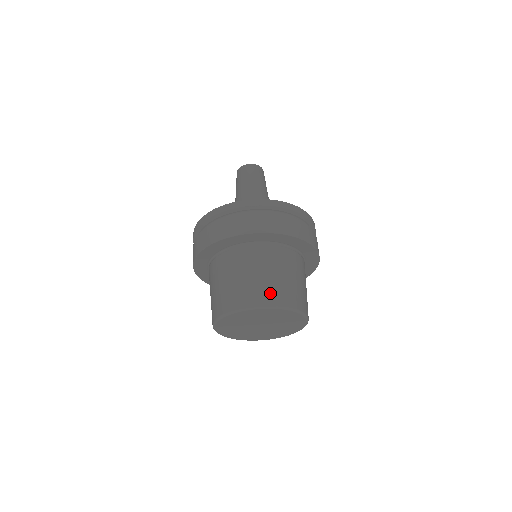
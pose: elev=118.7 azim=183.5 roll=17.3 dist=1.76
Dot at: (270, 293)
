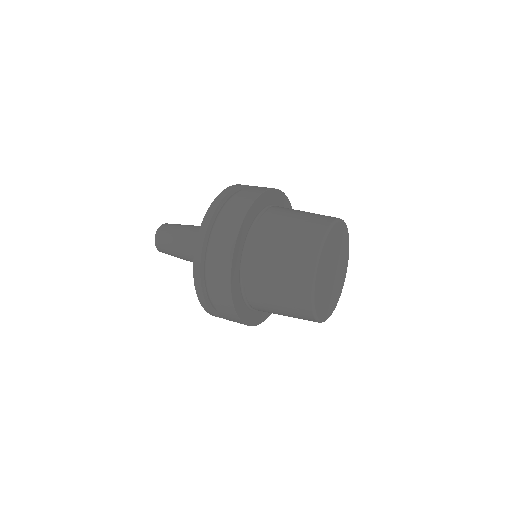
Dot at: occluded
